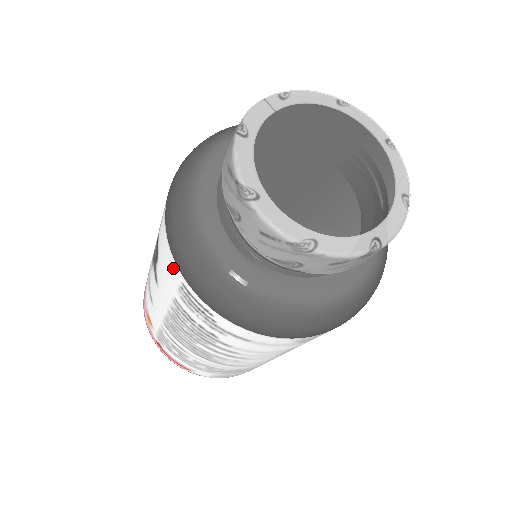
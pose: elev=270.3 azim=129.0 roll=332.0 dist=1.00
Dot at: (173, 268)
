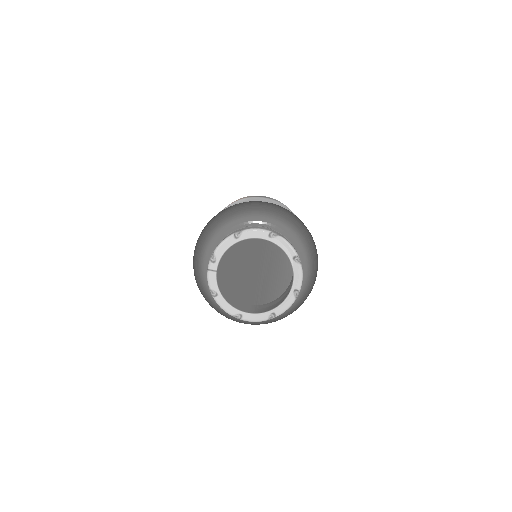
Dot at: occluded
